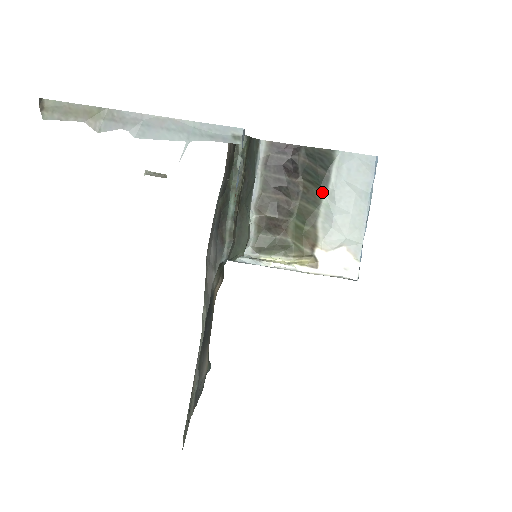
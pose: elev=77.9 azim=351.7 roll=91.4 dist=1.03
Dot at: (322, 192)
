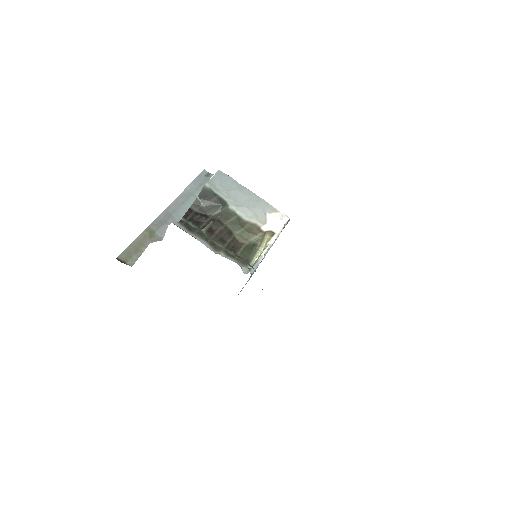
Dot at: (227, 207)
